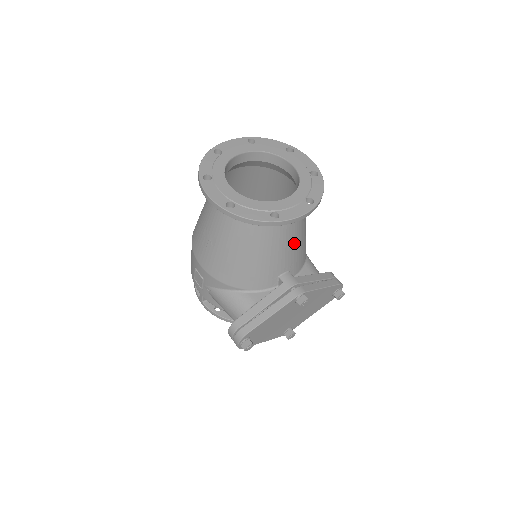
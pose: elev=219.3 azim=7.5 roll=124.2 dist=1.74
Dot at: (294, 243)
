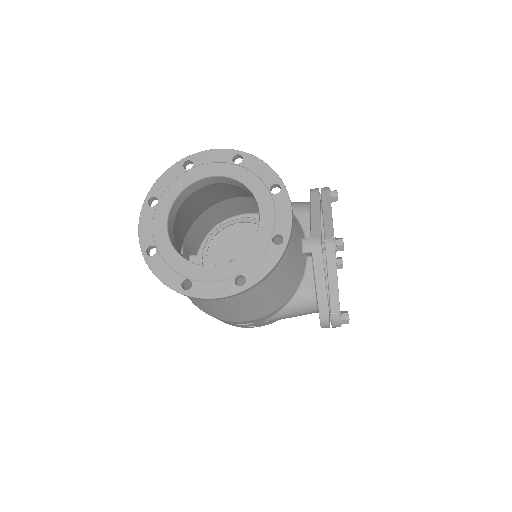
Dot at: occluded
